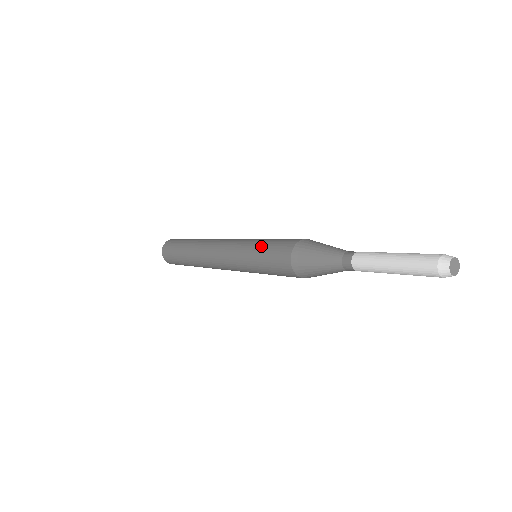
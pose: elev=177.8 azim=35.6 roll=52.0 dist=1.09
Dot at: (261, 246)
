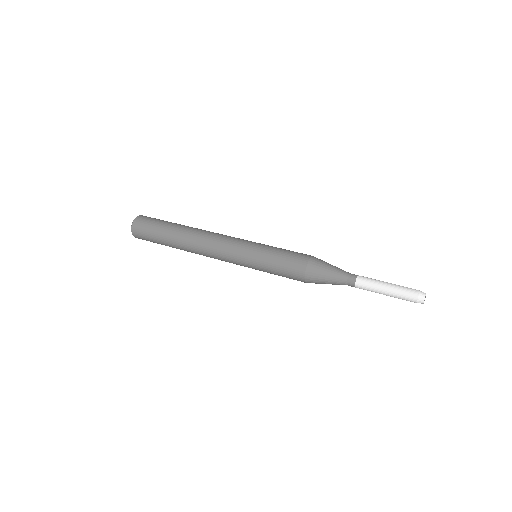
Dot at: (270, 266)
